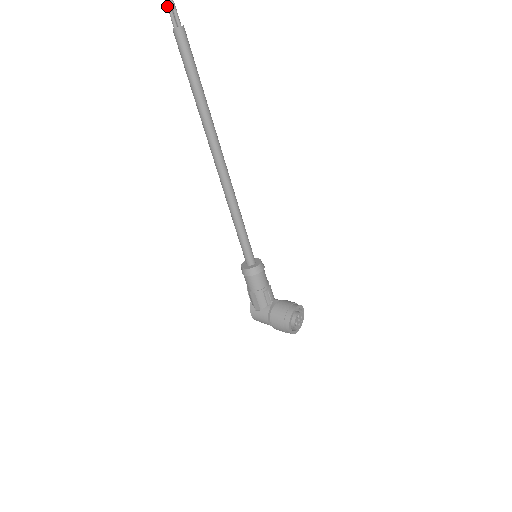
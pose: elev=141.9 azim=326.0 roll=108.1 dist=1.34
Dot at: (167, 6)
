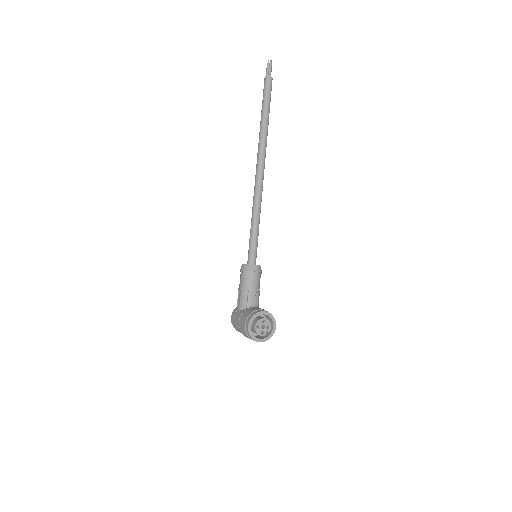
Dot at: (267, 65)
